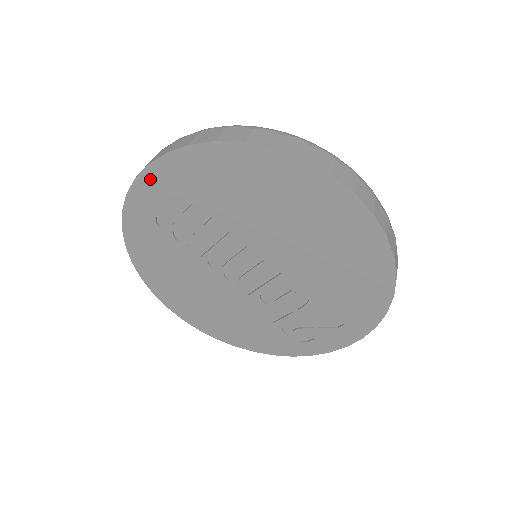
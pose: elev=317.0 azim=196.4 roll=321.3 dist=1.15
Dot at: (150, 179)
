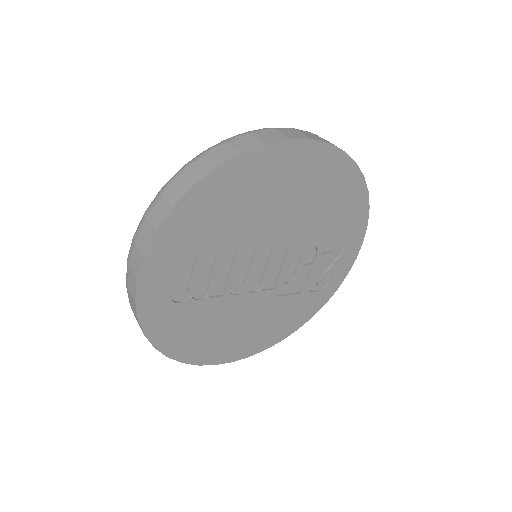
Dot at: (151, 268)
